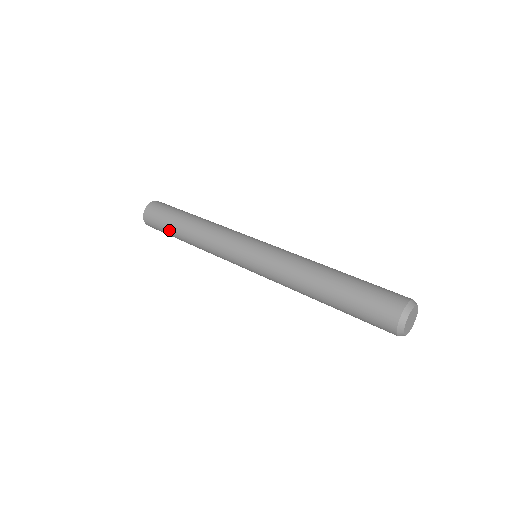
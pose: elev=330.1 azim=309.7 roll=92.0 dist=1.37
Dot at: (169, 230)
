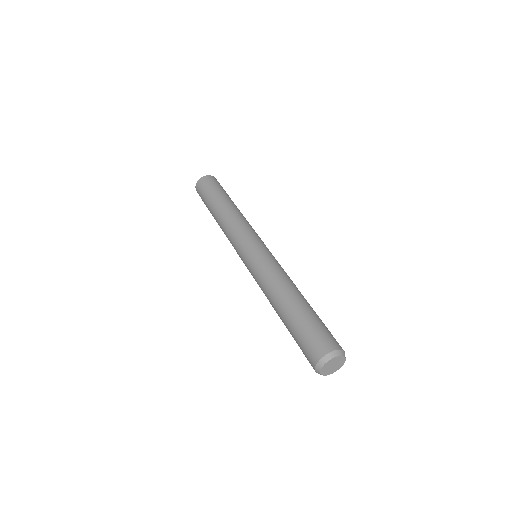
Dot at: (207, 207)
